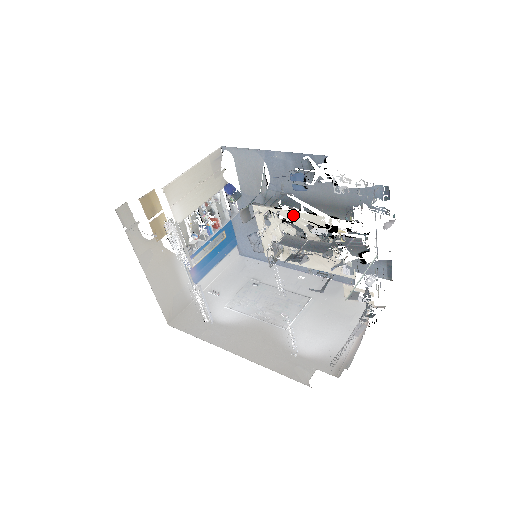
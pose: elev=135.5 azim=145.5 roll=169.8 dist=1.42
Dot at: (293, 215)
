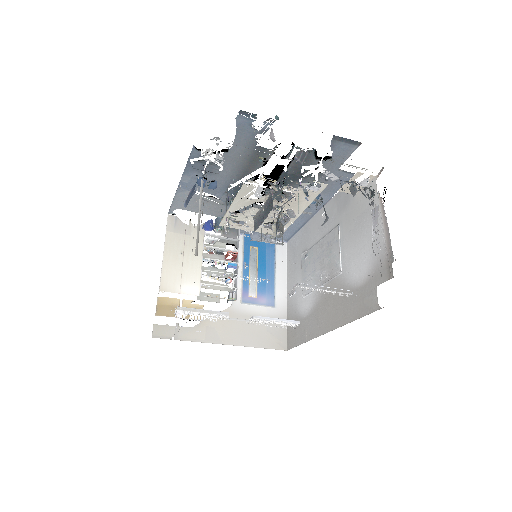
Dot at: (236, 204)
